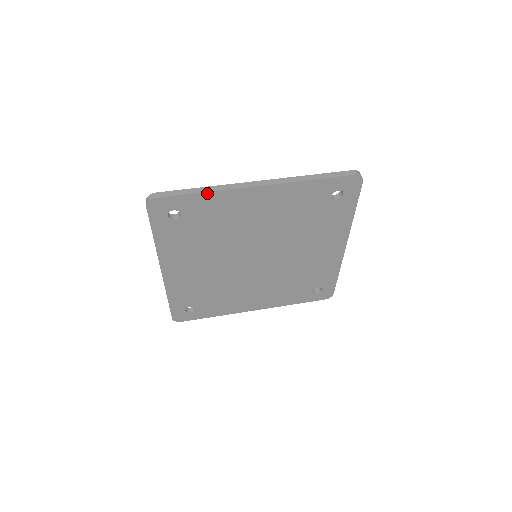
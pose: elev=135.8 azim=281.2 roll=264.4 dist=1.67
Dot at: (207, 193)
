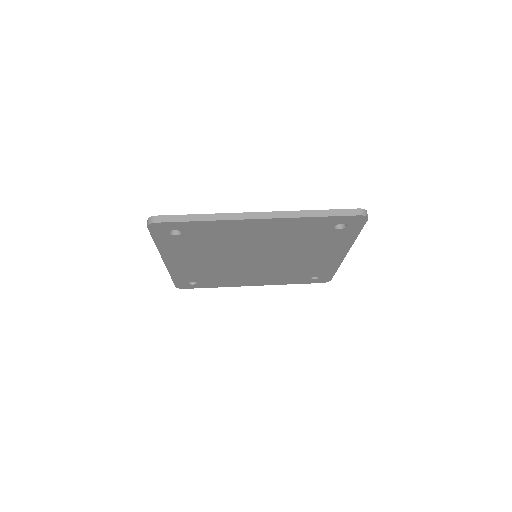
Dot at: (207, 221)
